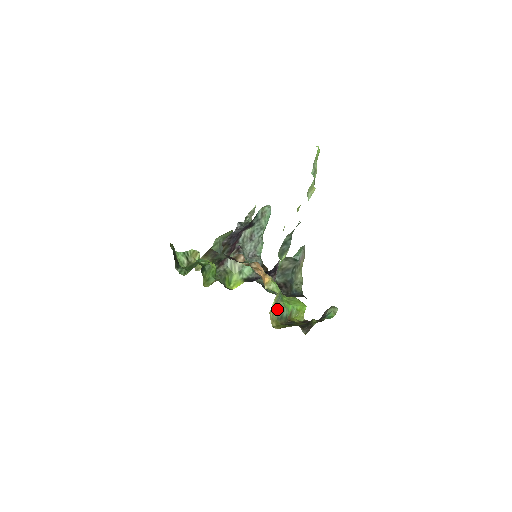
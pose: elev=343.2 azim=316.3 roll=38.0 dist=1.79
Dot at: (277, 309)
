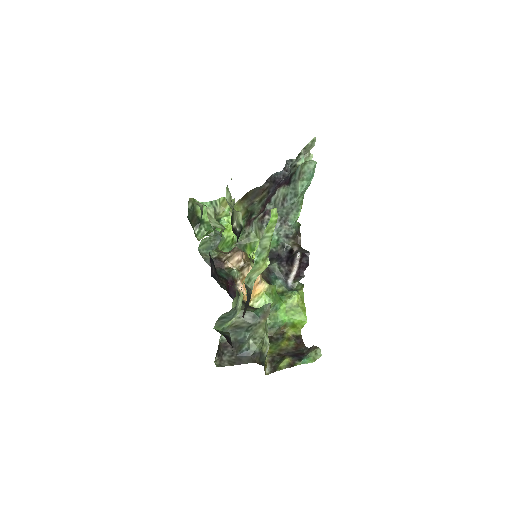
Dot at: (268, 319)
